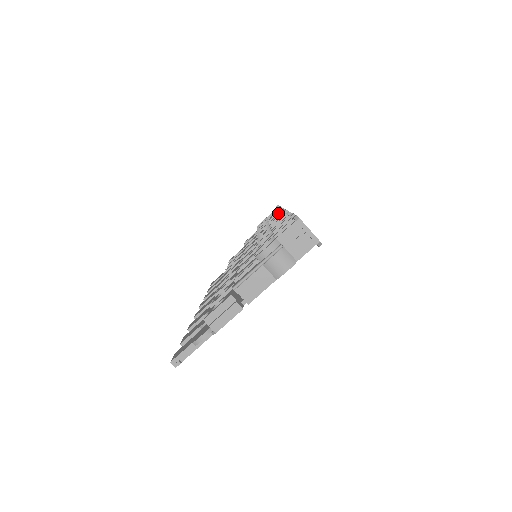
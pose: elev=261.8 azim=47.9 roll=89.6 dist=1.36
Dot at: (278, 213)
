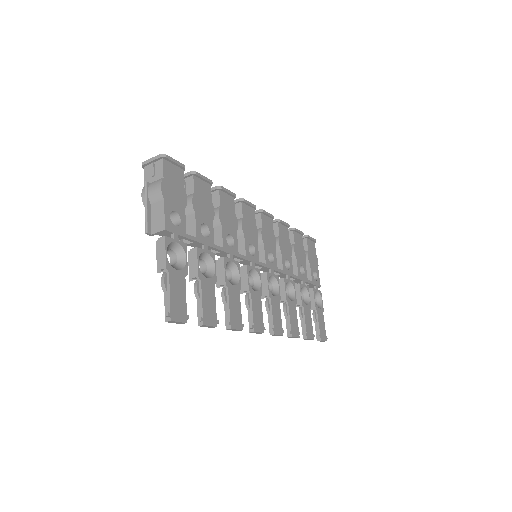
Dot at: occluded
